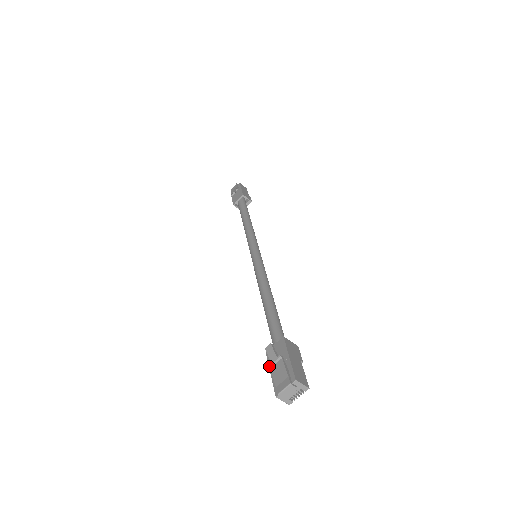
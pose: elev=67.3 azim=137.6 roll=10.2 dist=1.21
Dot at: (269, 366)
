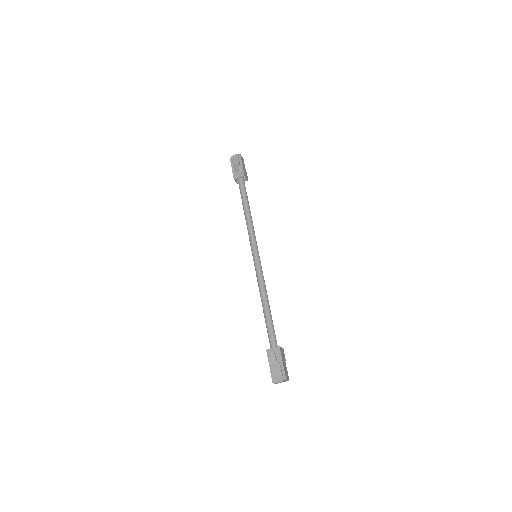
Dot at: (271, 364)
